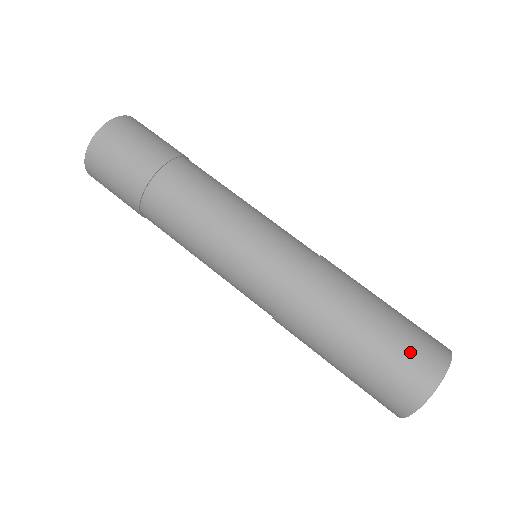
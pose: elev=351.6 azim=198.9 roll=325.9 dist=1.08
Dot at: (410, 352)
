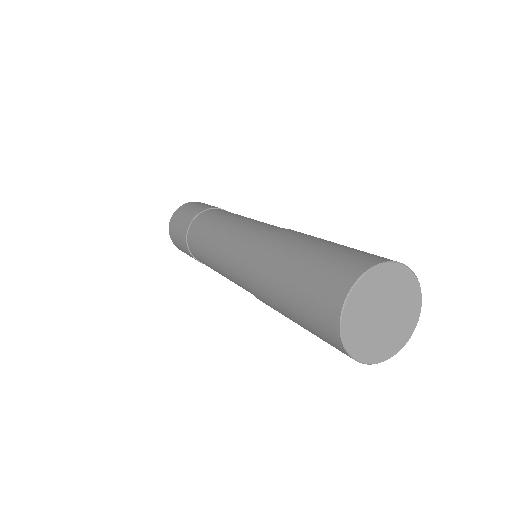
Dot at: (350, 253)
